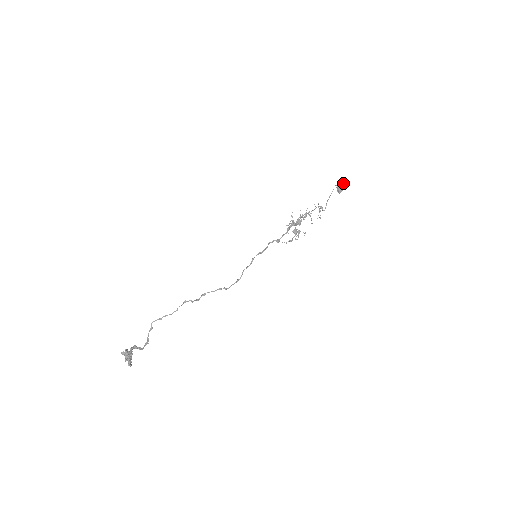
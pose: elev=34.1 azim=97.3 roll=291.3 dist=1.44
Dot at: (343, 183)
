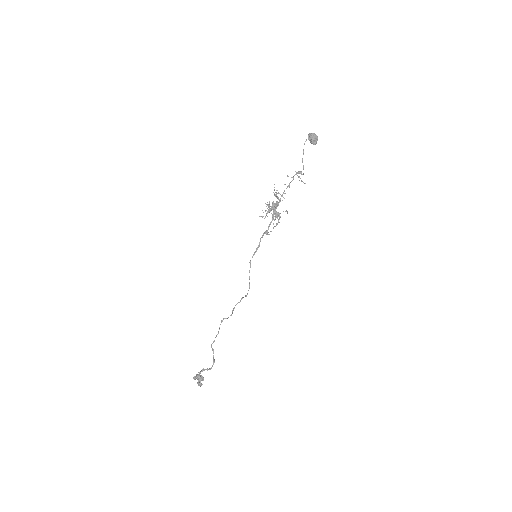
Dot at: (312, 133)
